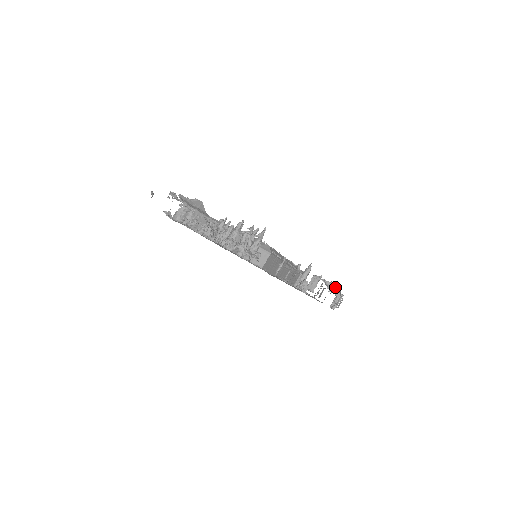
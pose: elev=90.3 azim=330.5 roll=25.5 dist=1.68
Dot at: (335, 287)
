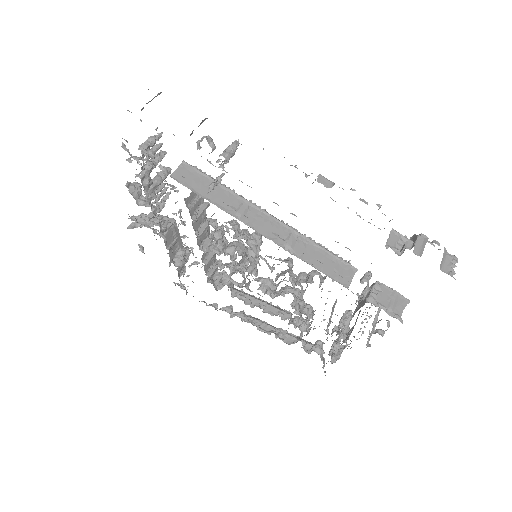
Dot at: (389, 221)
